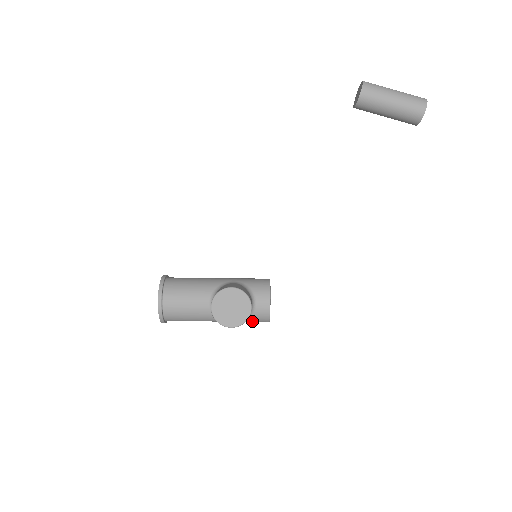
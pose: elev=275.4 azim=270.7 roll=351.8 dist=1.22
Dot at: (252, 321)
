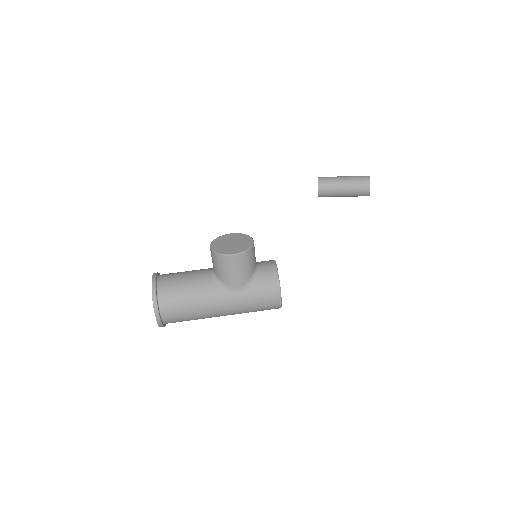
Dot at: (260, 291)
